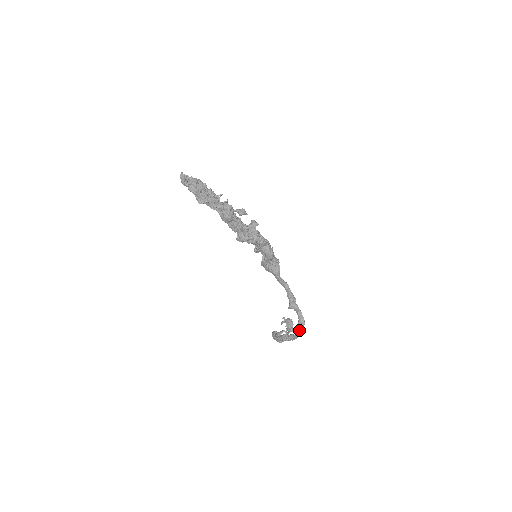
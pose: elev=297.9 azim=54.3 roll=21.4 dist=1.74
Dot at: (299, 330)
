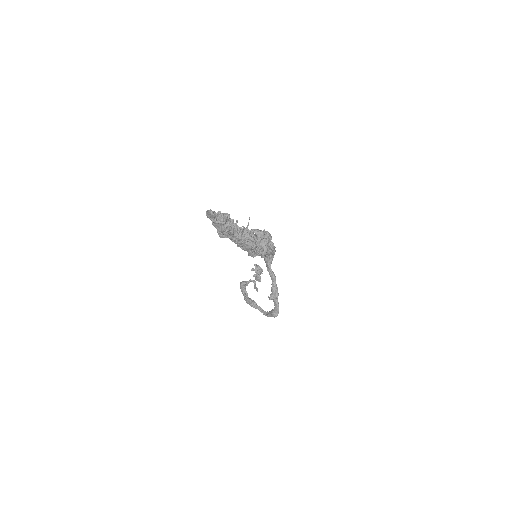
Dot at: (270, 315)
